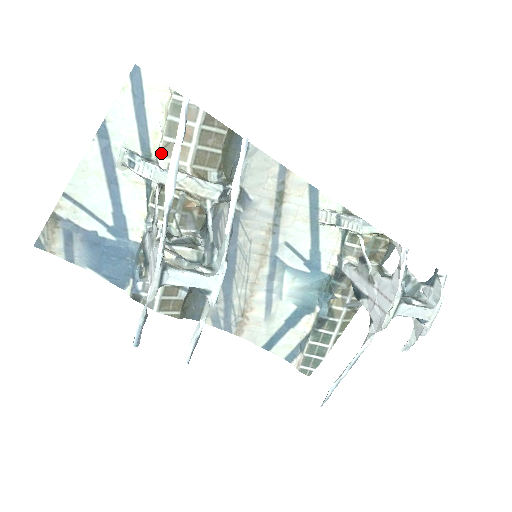
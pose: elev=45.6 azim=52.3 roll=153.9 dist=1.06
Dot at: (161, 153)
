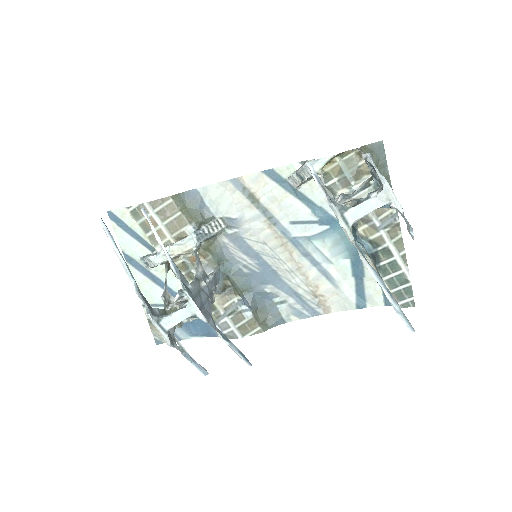
Dot at: (154, 245)
